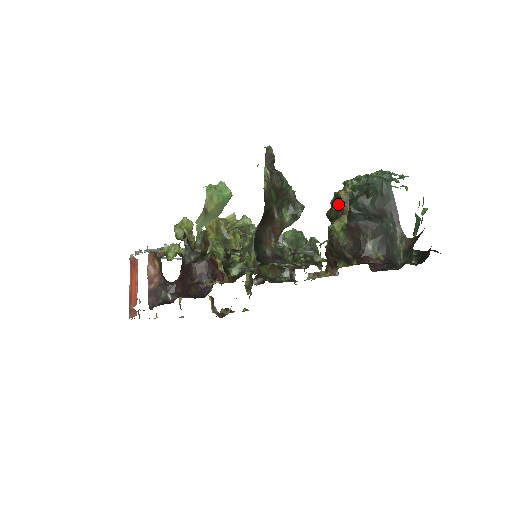
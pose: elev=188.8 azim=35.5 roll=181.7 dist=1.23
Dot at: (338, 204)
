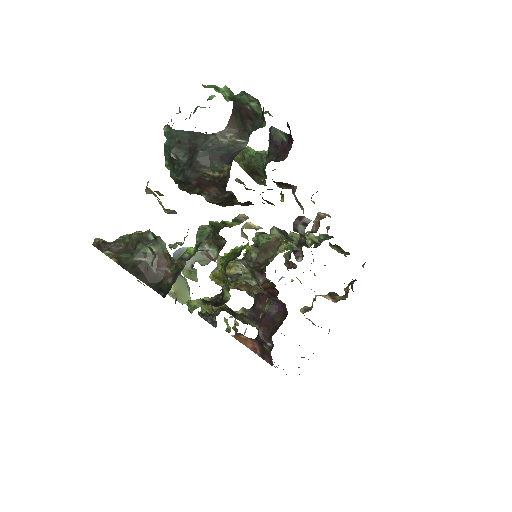
Dot at: (178, 187)
